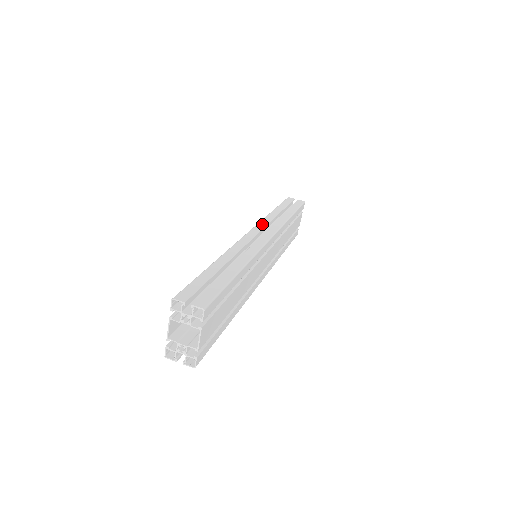
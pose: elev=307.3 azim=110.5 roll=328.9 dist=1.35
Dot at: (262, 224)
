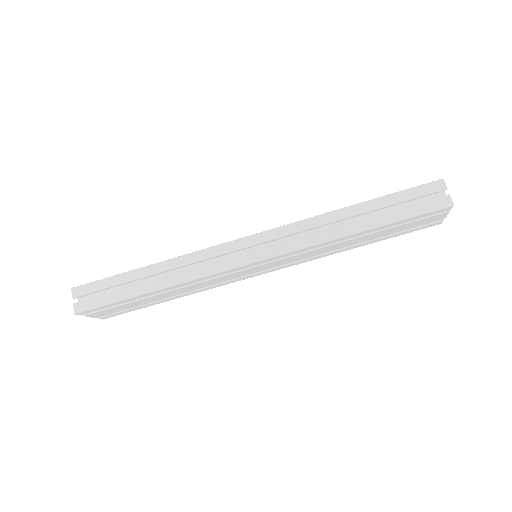
Dot at: (282, 231)
